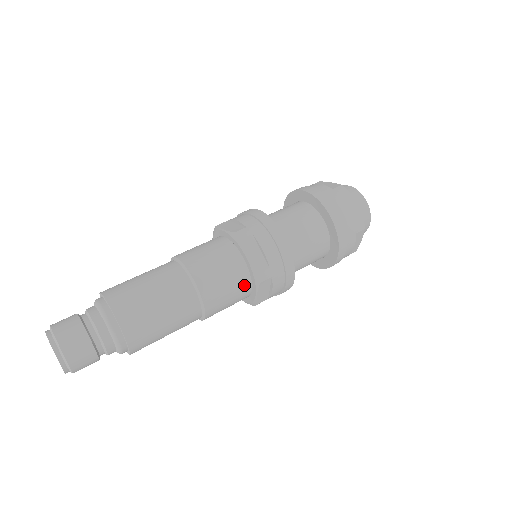
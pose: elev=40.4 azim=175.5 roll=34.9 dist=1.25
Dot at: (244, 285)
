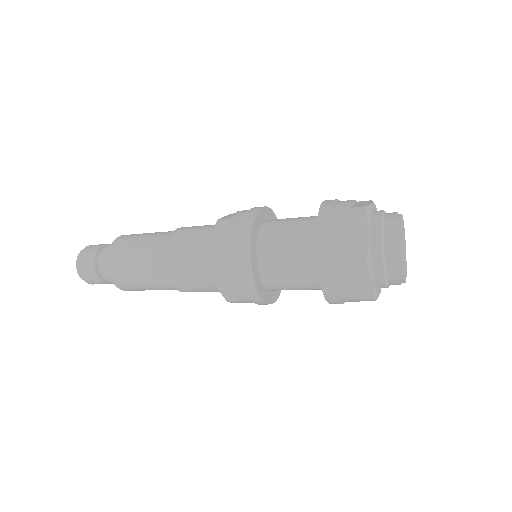
Dot at: occluded
